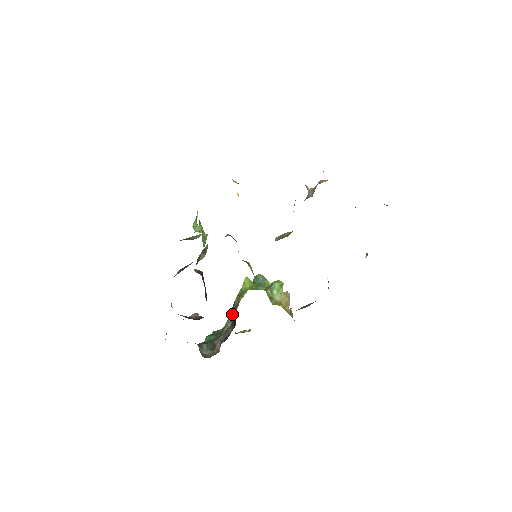
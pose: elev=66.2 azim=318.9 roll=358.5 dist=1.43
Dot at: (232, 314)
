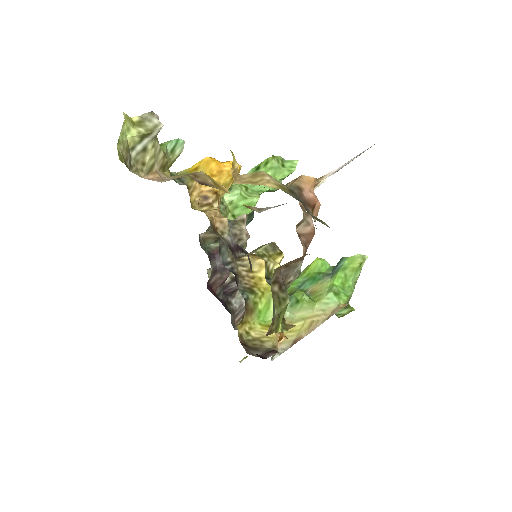
Dot at: occluded
